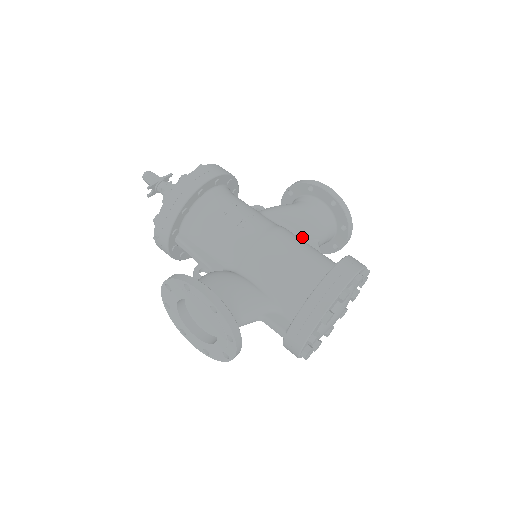
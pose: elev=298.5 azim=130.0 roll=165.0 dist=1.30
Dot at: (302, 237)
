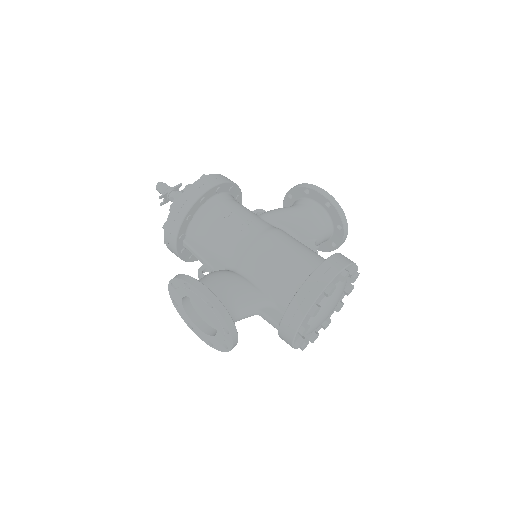
Dot at: (299, 237)
